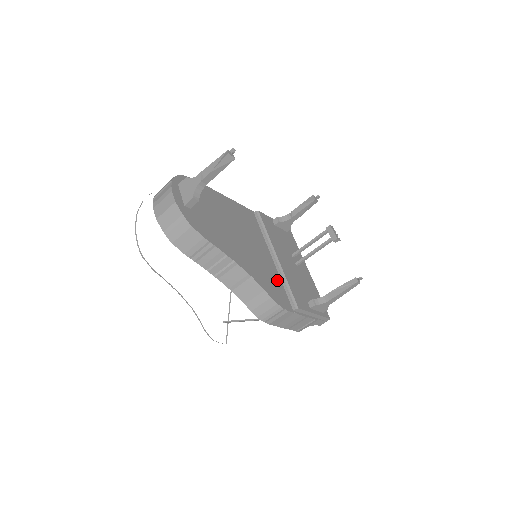
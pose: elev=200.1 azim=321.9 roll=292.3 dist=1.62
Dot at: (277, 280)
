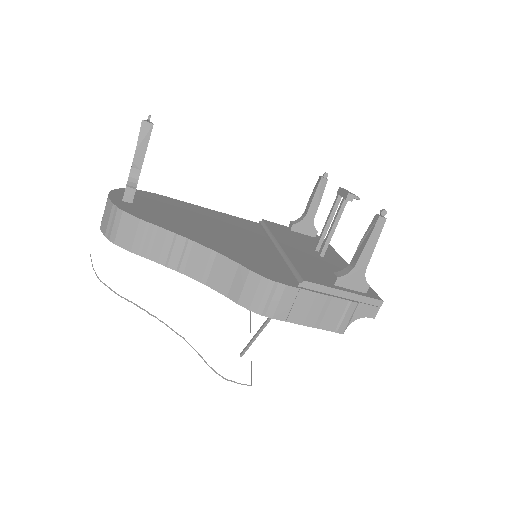
Dot at: (275, 263)
